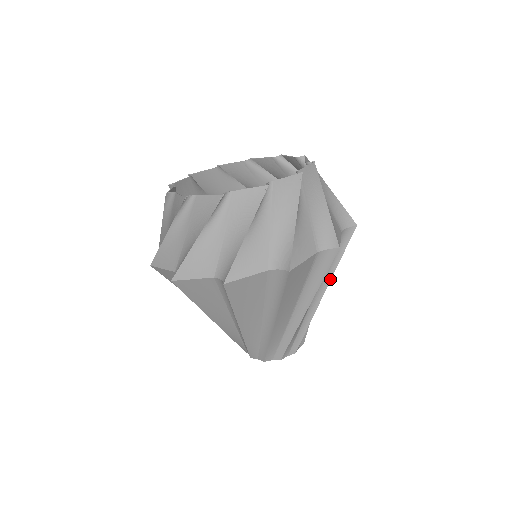
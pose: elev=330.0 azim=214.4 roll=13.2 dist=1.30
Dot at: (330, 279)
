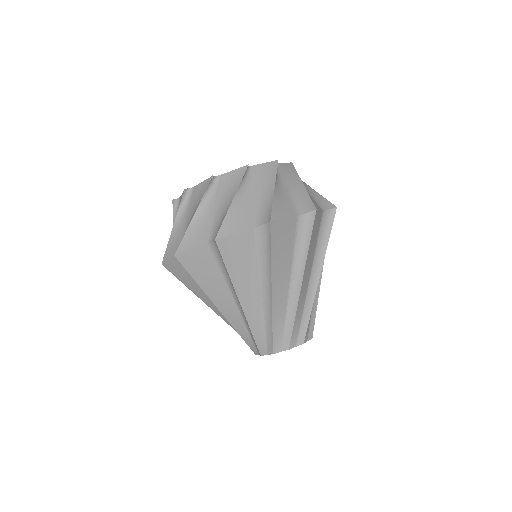
Dot at: (304, 267)
